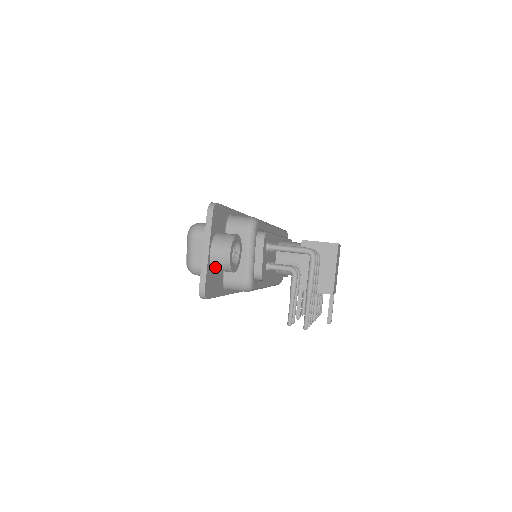
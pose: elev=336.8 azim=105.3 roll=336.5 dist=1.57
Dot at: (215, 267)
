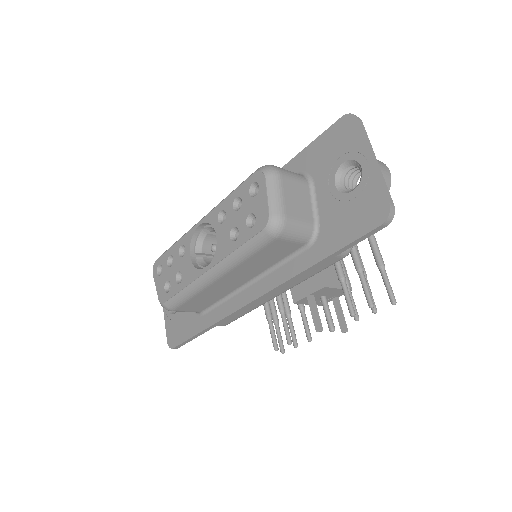
Dot at: occluded
